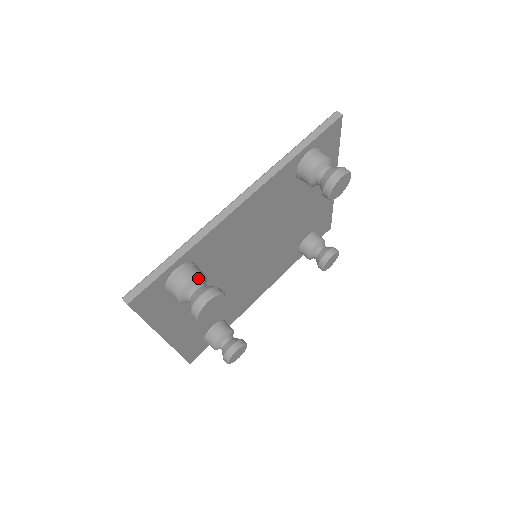
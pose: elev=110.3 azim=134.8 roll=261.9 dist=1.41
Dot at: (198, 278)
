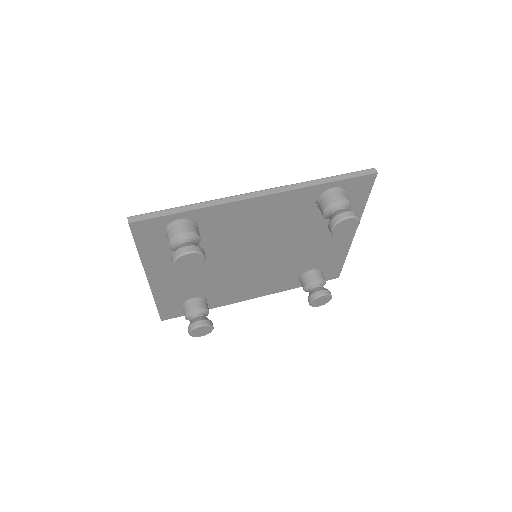
Dot at: (192, 234)
